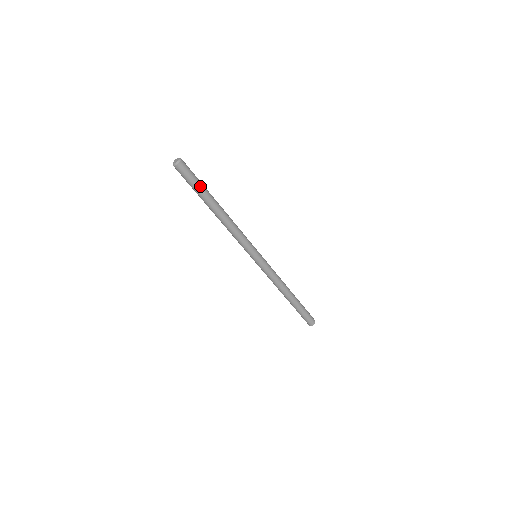
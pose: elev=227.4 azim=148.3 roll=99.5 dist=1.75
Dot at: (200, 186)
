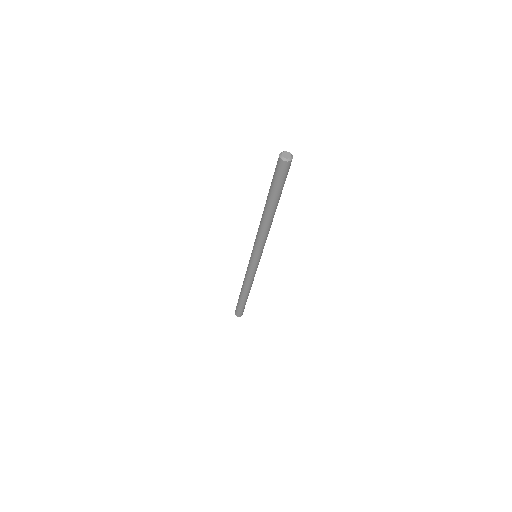
Dot at: (283, 186)
